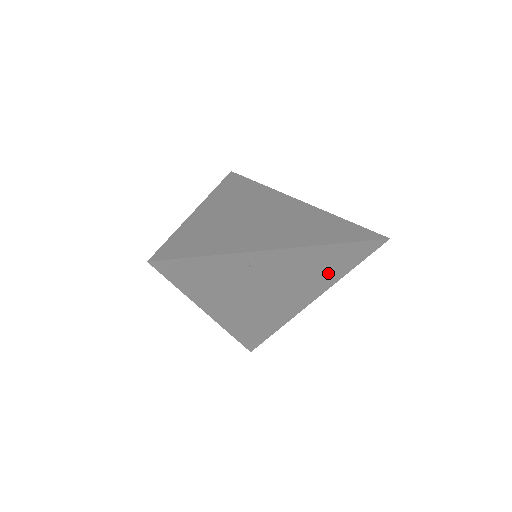
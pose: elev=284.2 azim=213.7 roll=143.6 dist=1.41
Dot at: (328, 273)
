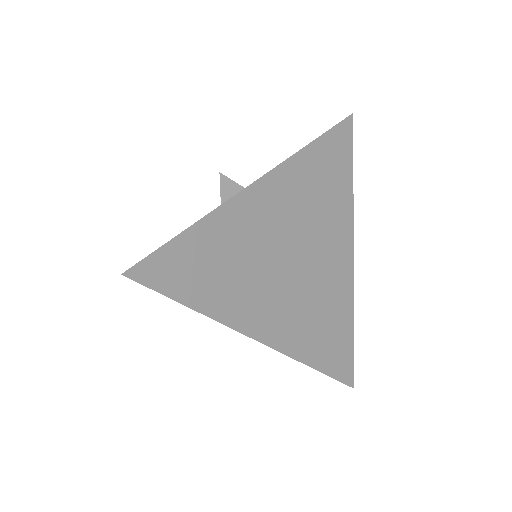
Dot at: occluded
